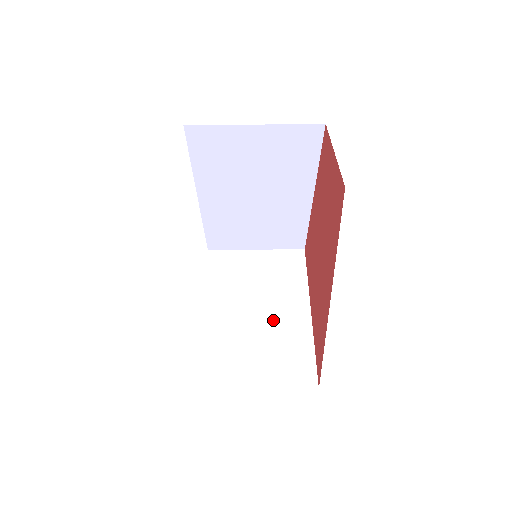
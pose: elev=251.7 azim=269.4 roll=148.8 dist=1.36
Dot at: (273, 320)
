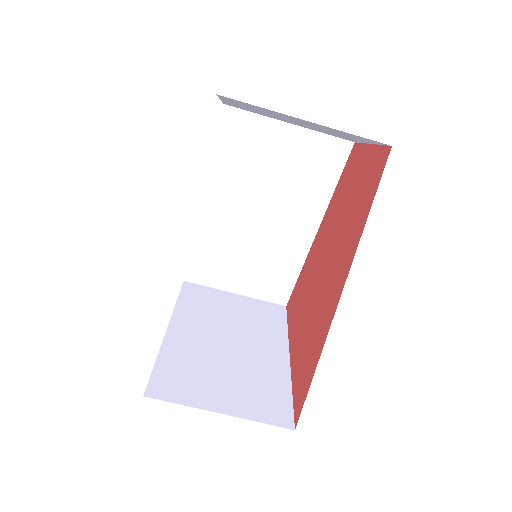
Dot at: (247, 354)
